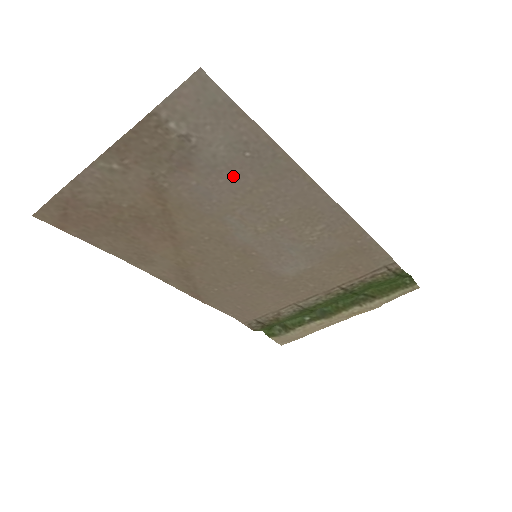
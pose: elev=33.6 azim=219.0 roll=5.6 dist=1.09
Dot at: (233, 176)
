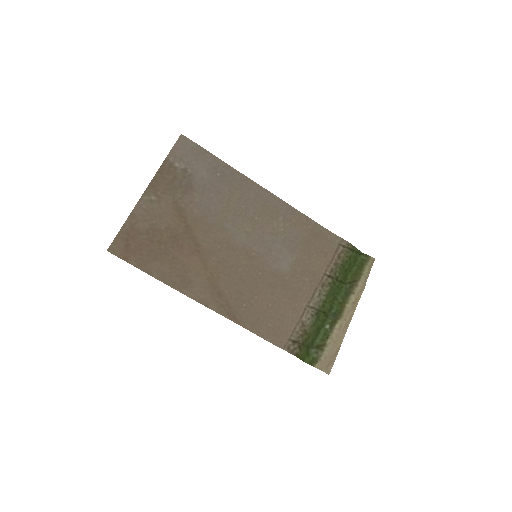
Dot at: (216, 190)
